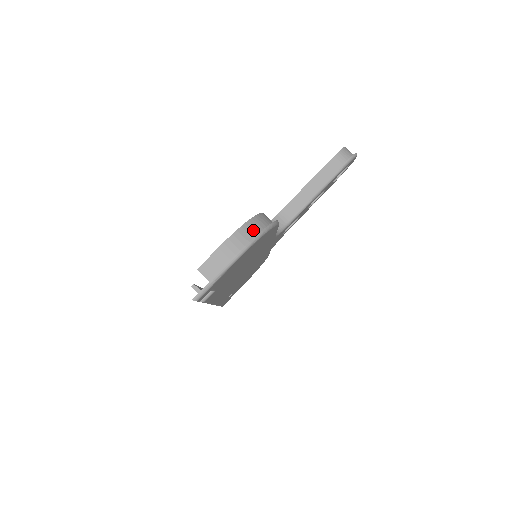
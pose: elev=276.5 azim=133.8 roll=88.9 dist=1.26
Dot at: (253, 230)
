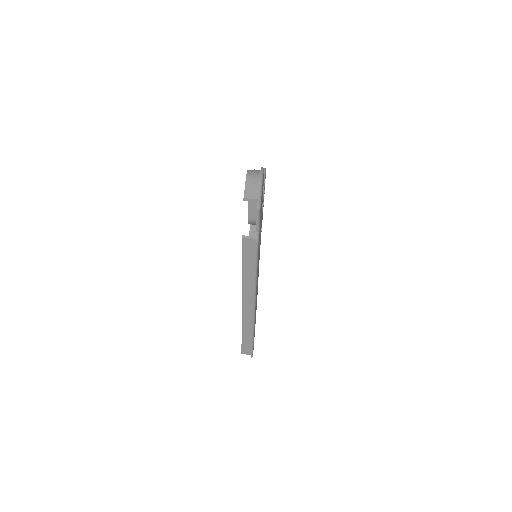
Dot at: (256, 170)
